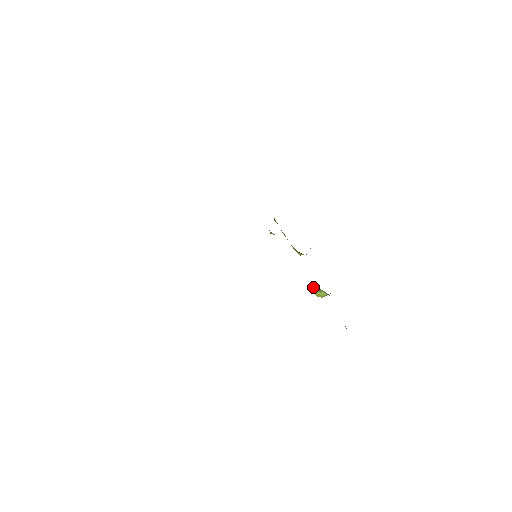
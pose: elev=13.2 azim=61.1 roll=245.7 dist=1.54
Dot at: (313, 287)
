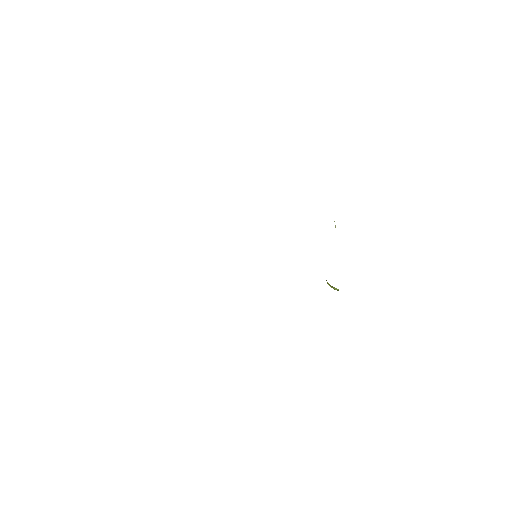
Dot at: occluded
